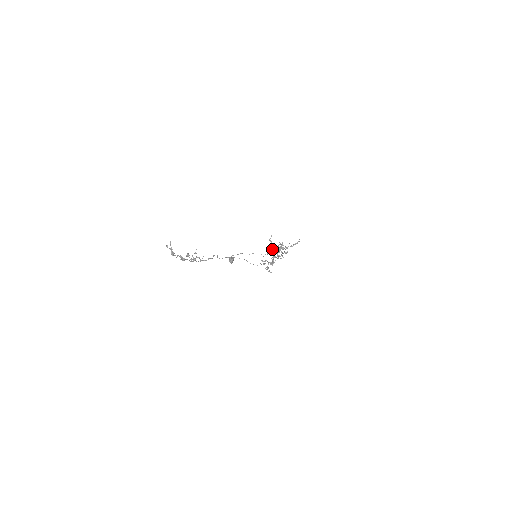
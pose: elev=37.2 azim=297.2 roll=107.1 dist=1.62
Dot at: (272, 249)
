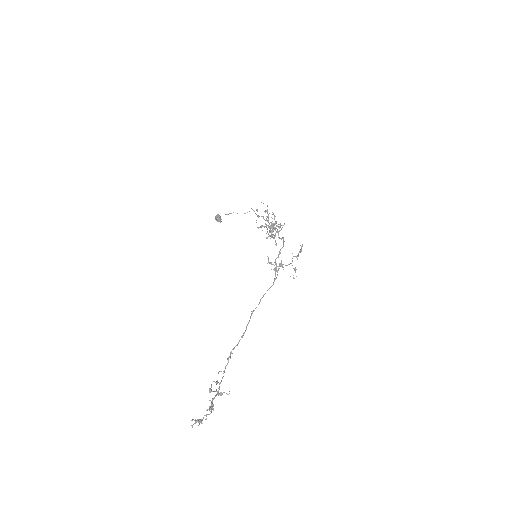
Dot at: (275, 264)
